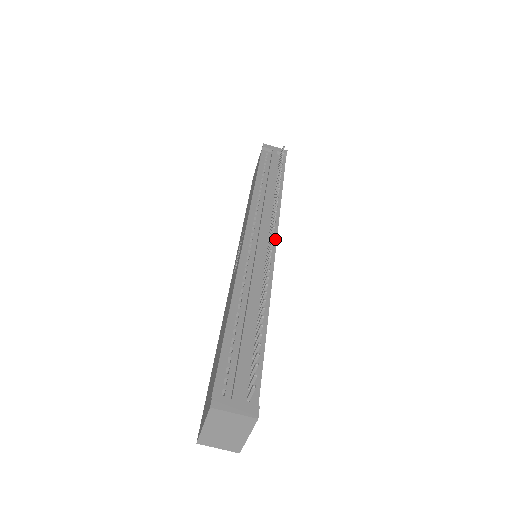
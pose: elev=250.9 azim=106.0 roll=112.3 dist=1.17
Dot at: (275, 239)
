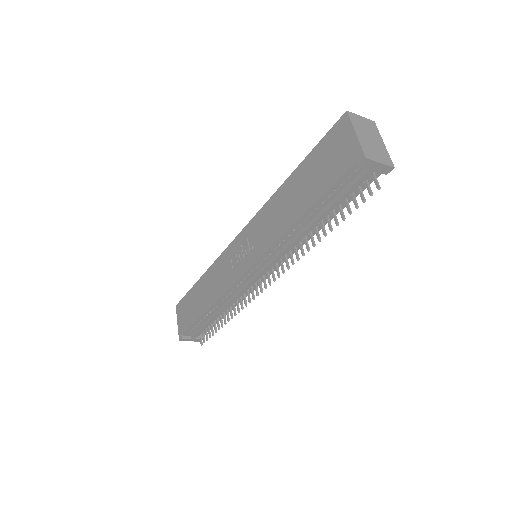
Dot at: occluded
